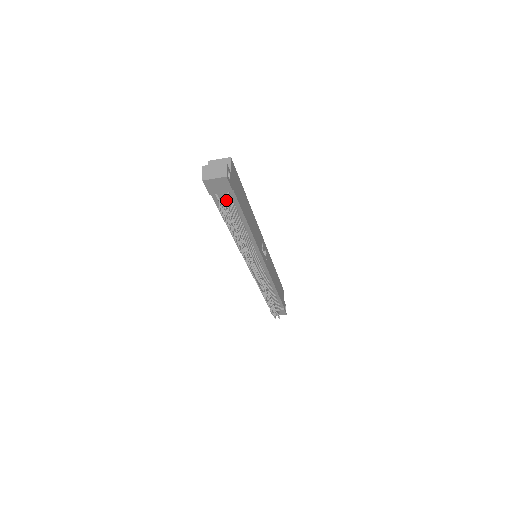
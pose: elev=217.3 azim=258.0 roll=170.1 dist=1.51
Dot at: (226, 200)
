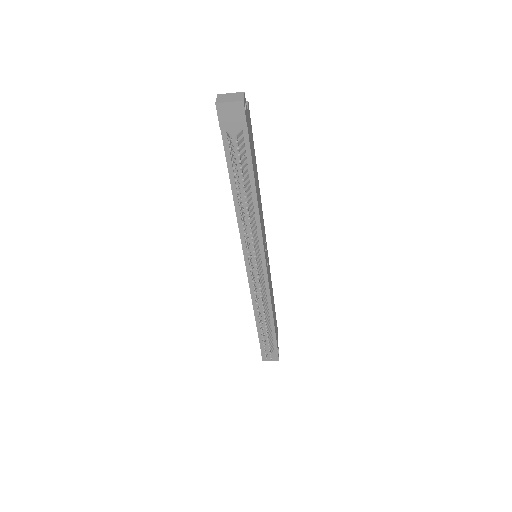
Dot at: (238, 137)
